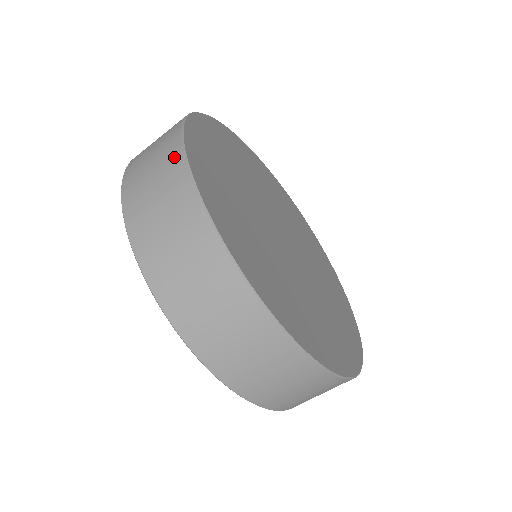
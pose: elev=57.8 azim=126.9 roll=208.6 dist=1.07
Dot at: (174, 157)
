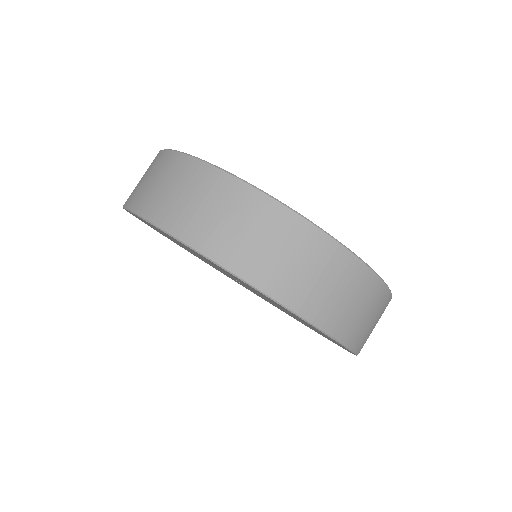
Dot at: occluded
